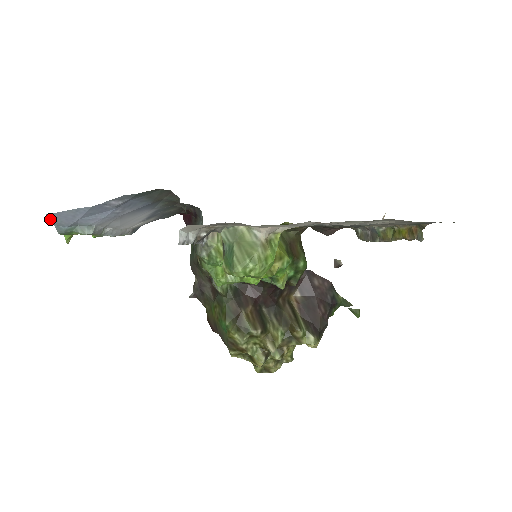
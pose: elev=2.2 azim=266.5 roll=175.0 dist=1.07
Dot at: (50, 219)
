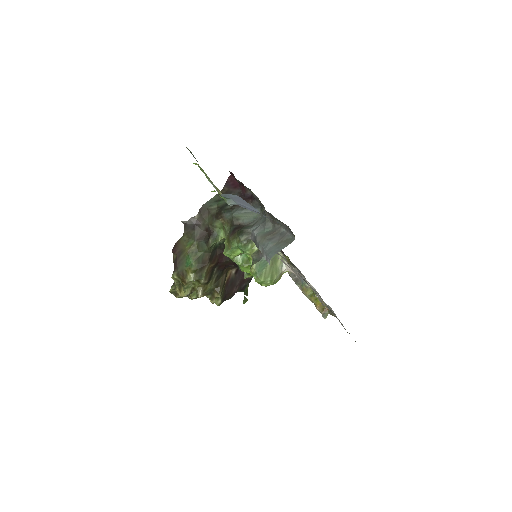
Dot at: (234, 195)
